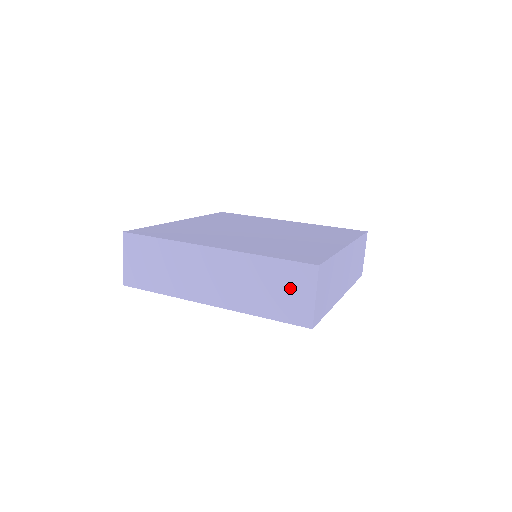
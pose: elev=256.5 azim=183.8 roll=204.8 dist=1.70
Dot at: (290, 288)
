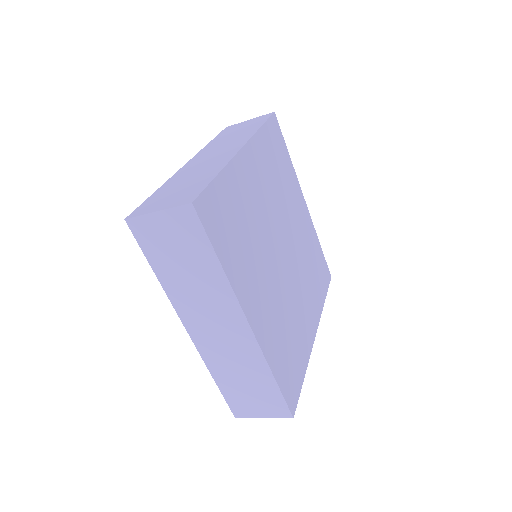
Dot at: (258, 400)
